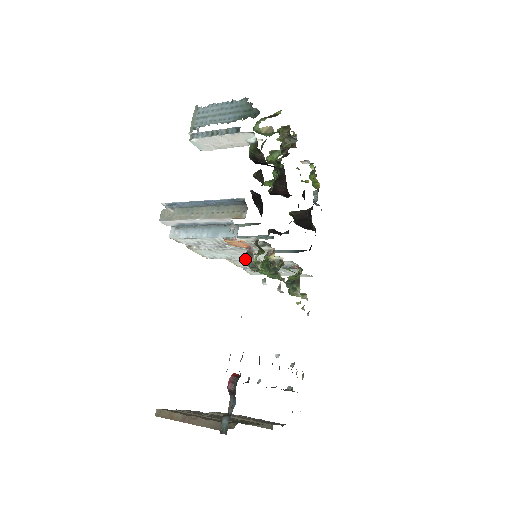
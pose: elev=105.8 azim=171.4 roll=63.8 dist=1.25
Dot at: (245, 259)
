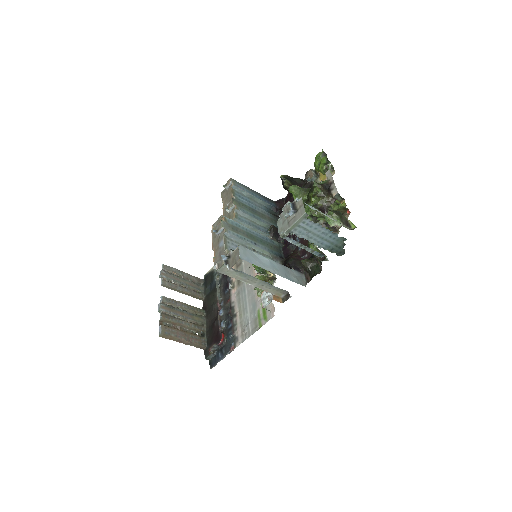
Dot at: occluded
